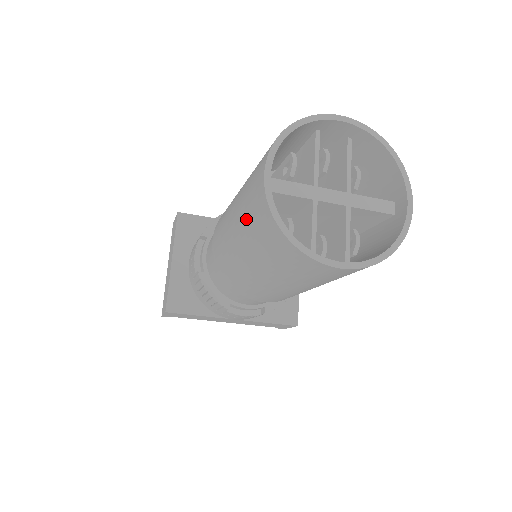
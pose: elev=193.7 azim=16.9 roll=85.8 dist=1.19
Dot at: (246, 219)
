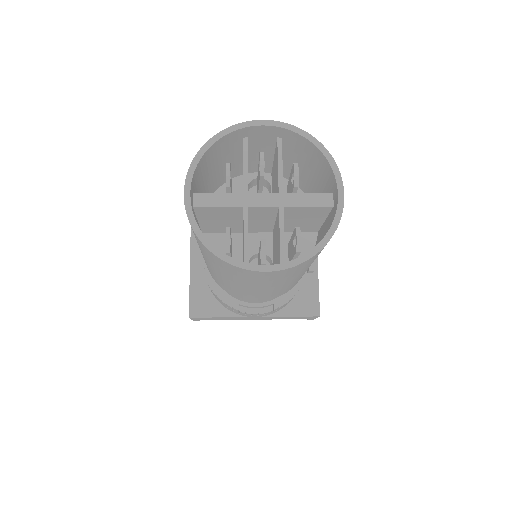
Dot at: occluded
